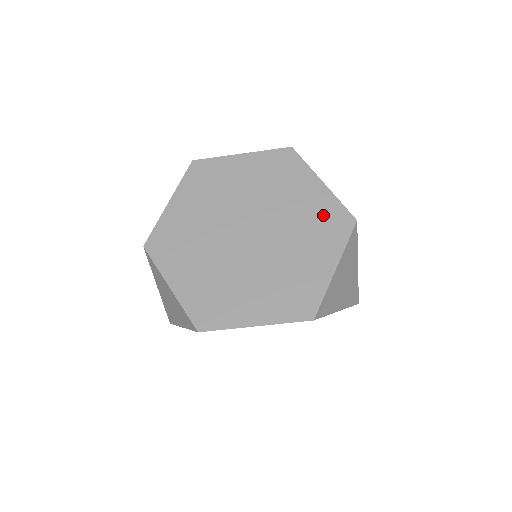
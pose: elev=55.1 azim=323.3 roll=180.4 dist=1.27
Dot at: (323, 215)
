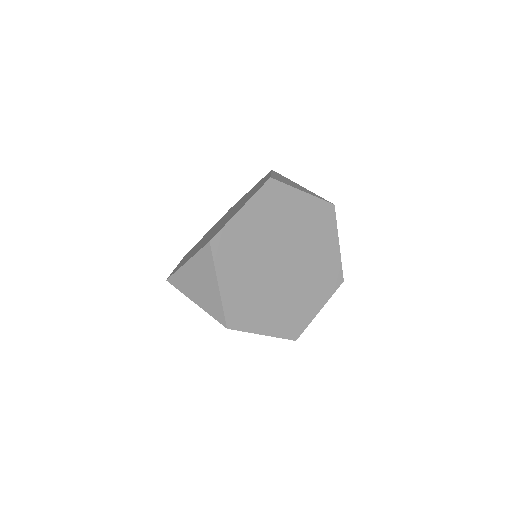
Dot at: (329, 269)
